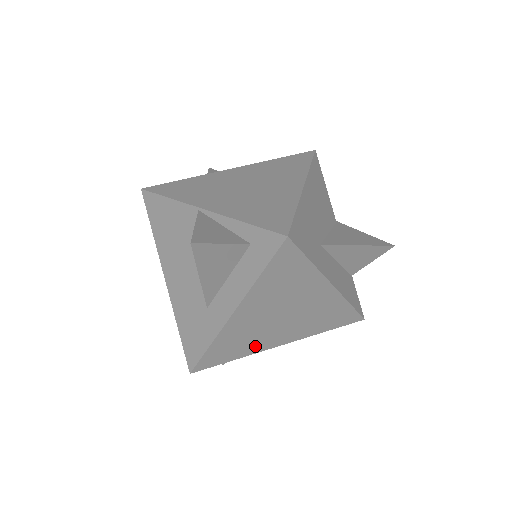
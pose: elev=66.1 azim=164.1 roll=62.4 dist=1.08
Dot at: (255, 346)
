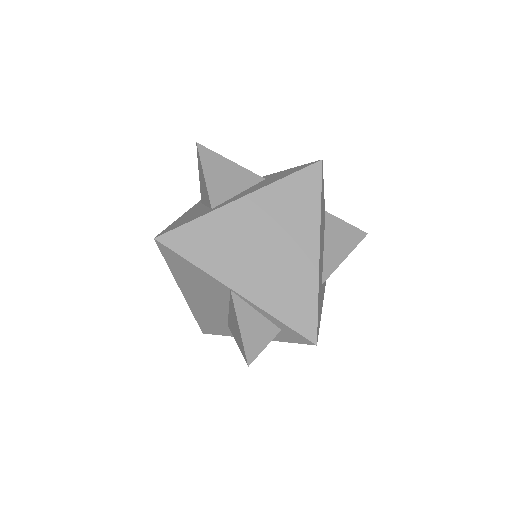
Dot at: occluded
